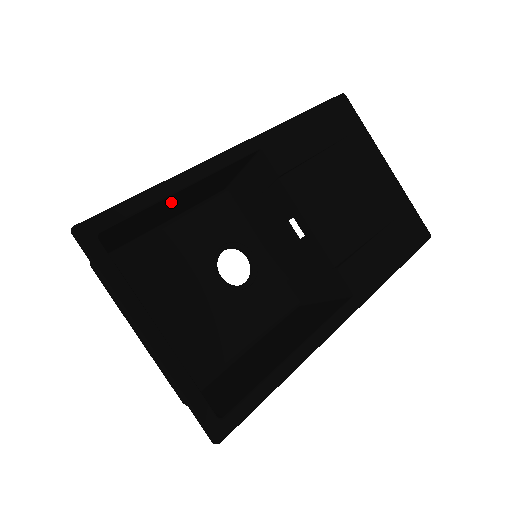
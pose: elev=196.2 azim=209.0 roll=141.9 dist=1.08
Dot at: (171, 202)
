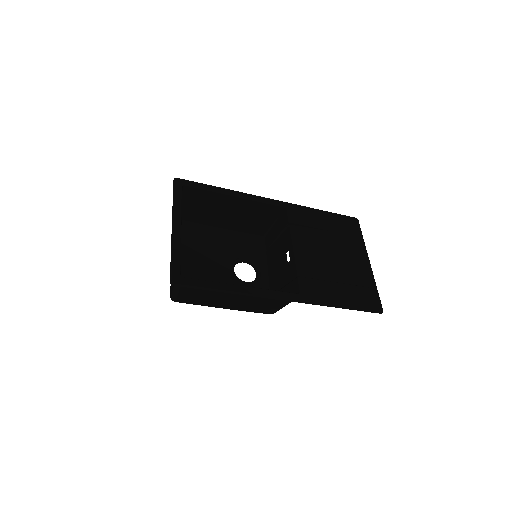
Dot at: (225, 204)
